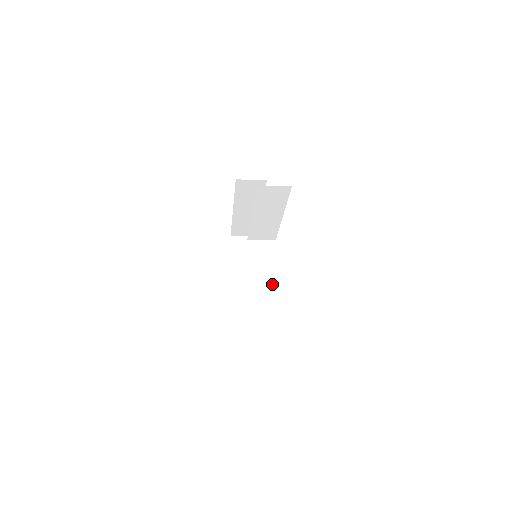
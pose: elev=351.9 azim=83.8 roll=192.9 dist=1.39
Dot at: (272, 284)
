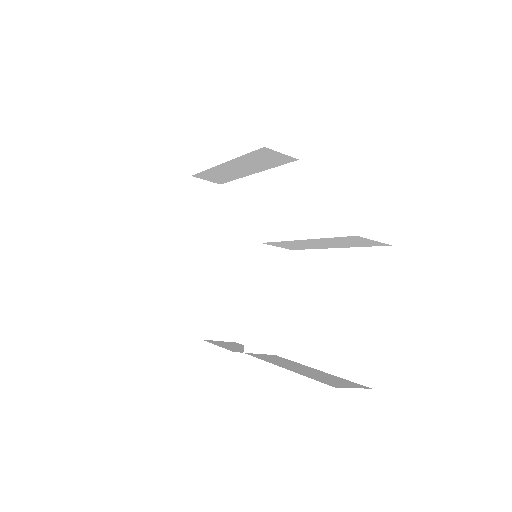
Dot at: (275, 308)
